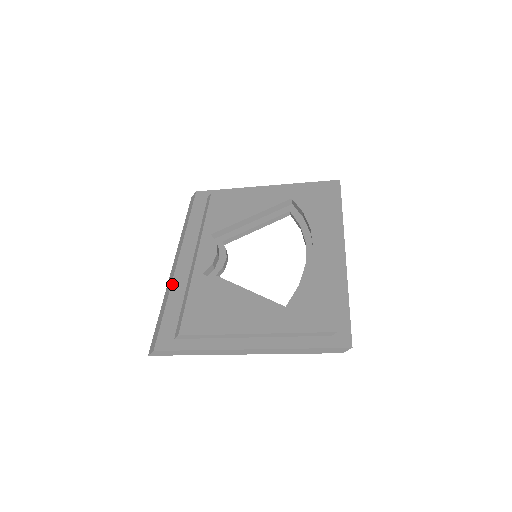
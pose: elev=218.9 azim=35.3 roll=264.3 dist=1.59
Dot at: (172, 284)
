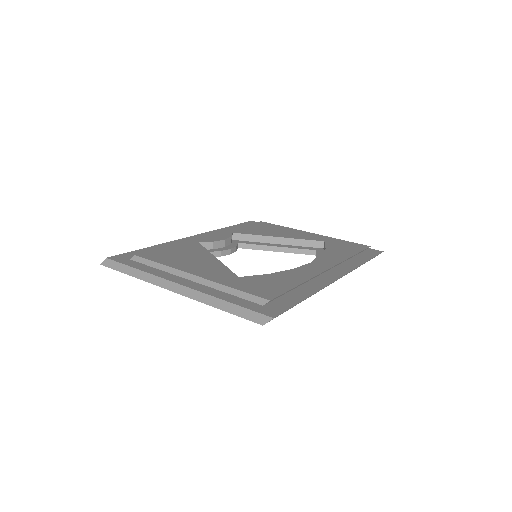
Dot at: (169, 242)
